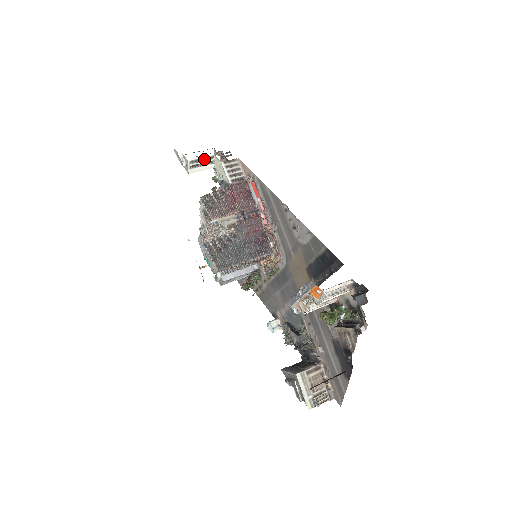
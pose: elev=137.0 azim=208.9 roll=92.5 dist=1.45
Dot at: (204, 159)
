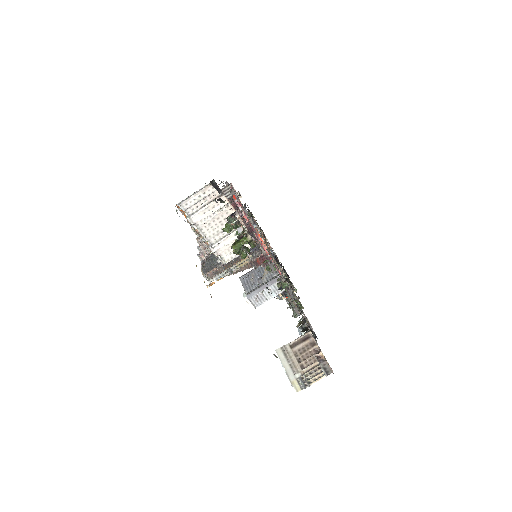
Dot at: occluded
